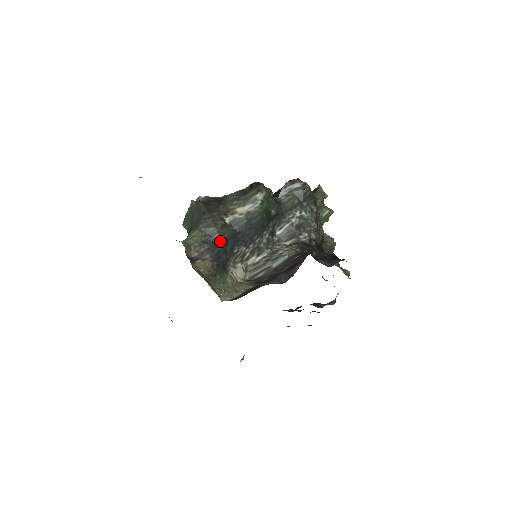
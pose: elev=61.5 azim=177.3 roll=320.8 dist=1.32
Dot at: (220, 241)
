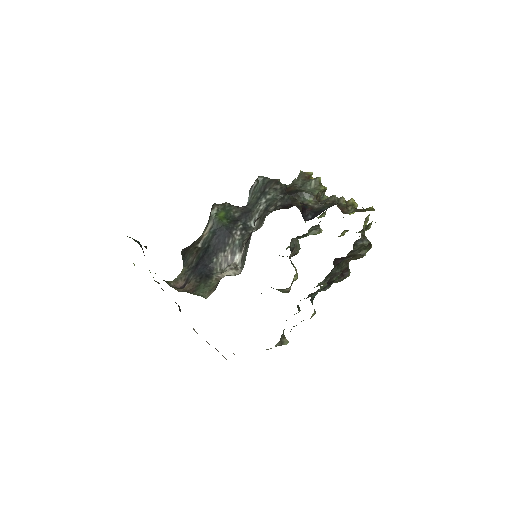
Dot at: (198, 262)
